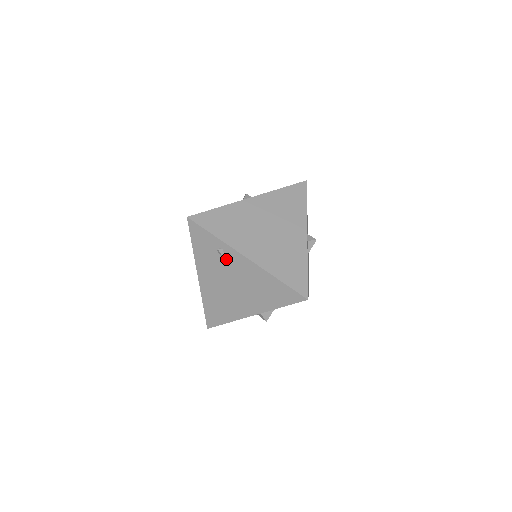
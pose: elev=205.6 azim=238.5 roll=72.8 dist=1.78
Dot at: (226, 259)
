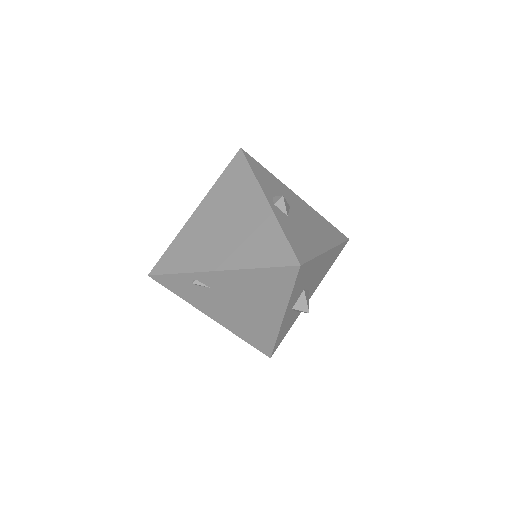
Dot at: (208, 286)
